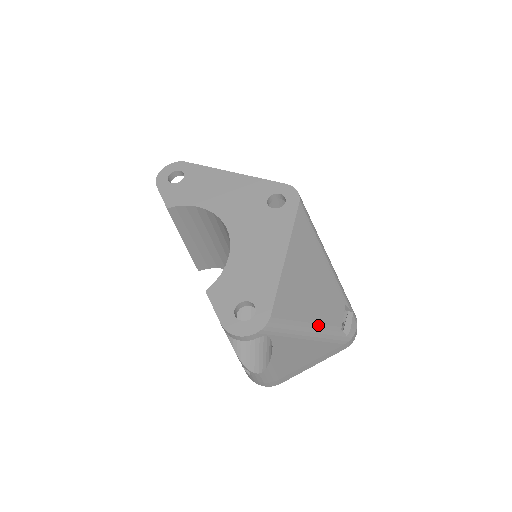
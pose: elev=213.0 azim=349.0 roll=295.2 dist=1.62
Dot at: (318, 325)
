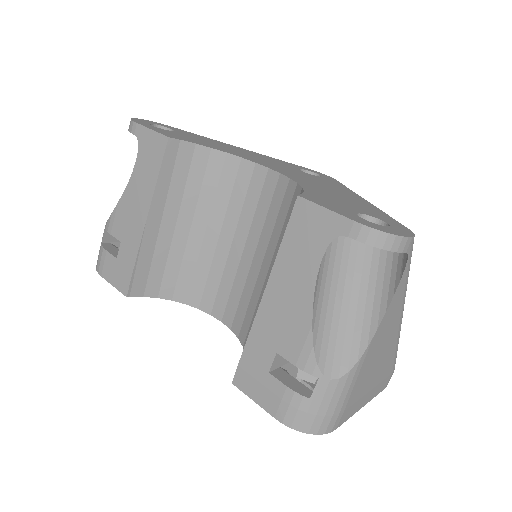
Dot at: occluded
